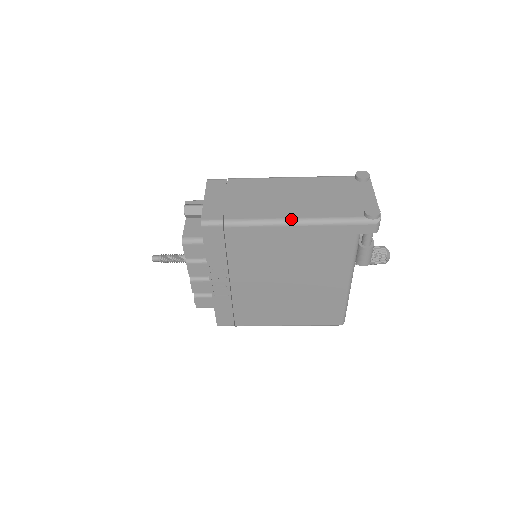
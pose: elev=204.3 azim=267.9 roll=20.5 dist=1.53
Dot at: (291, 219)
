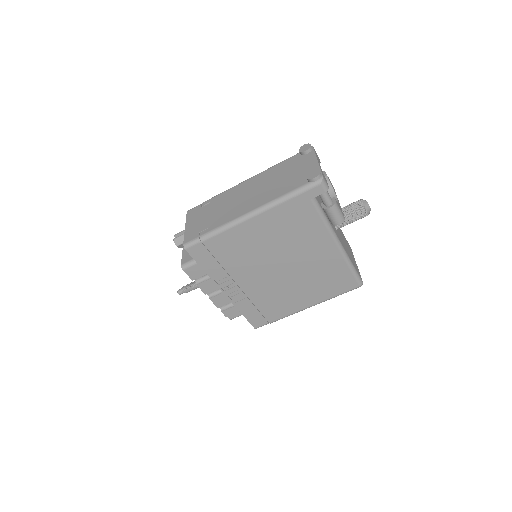
Dot at: (250, 212)
